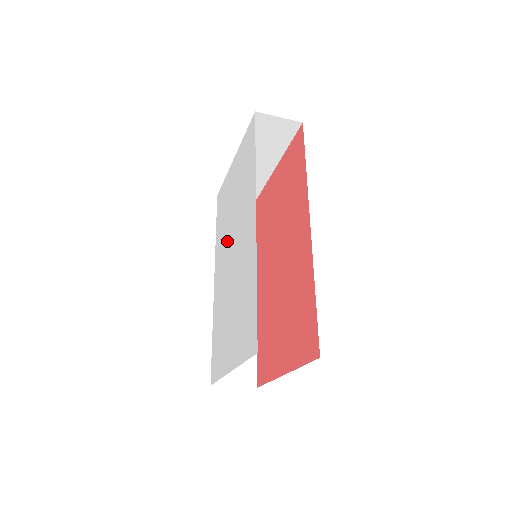
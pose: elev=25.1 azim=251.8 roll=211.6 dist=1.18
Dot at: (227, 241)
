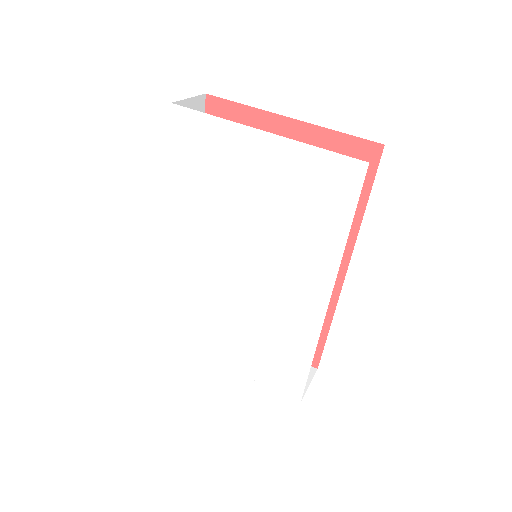
Dot at: (225, 238)
